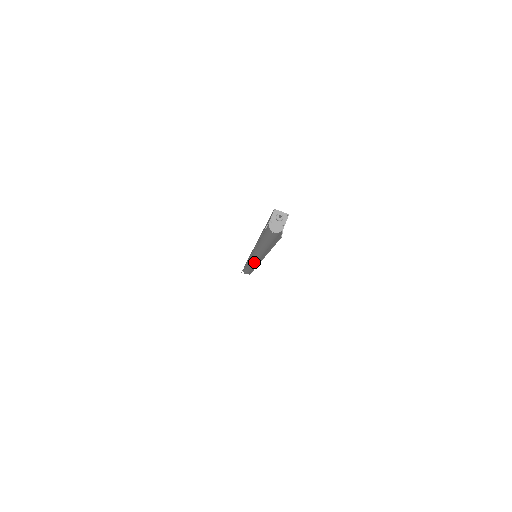
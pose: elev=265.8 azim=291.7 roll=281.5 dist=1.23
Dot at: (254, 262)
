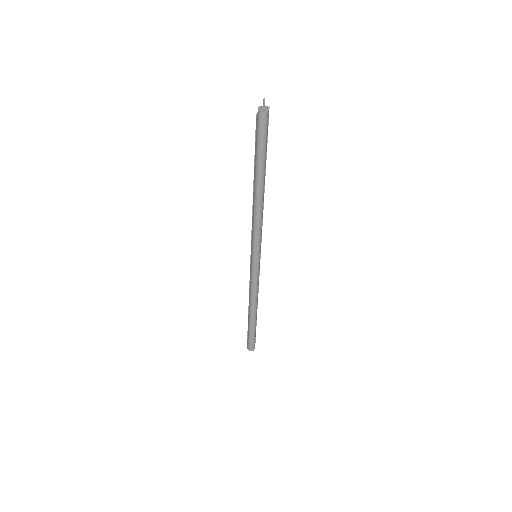
Dot at: (256, 264)
